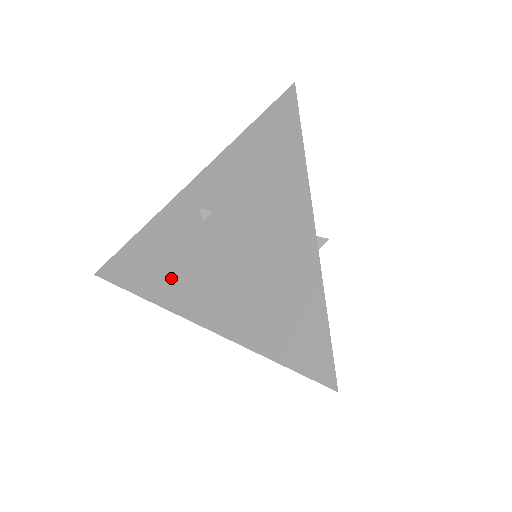
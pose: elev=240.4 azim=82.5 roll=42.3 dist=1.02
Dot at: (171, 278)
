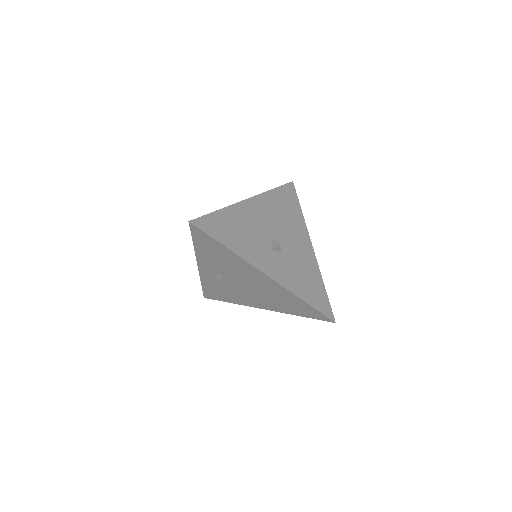
Dot at: (236, 297)
